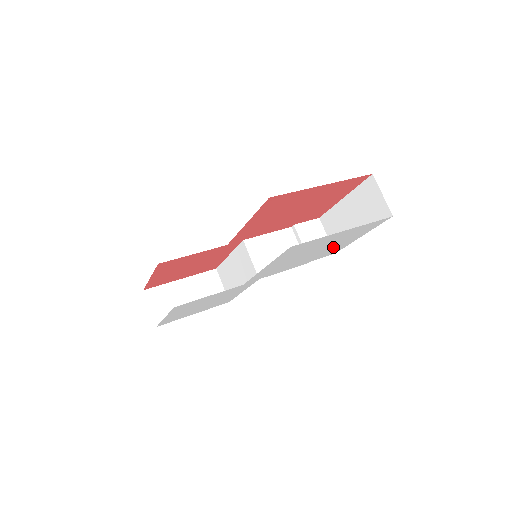
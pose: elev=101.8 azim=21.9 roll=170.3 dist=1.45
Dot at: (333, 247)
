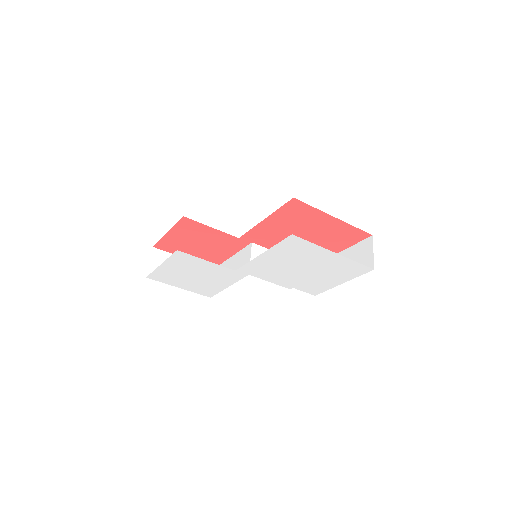
Dot at: (318, 279)
